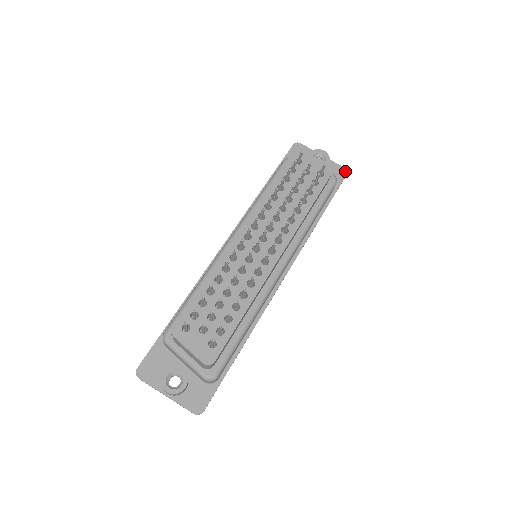
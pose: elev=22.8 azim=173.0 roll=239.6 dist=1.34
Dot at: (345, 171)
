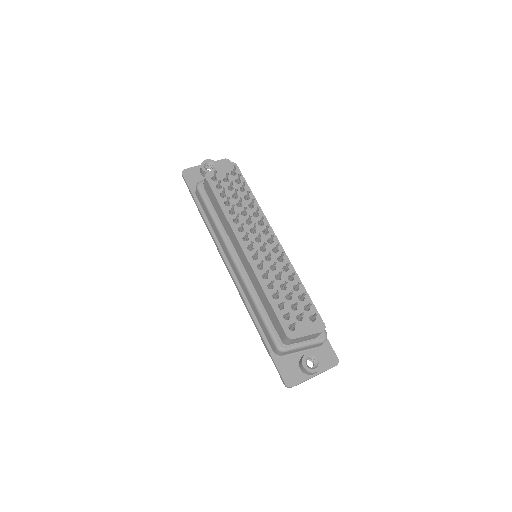
Dot at: (227, 160)
